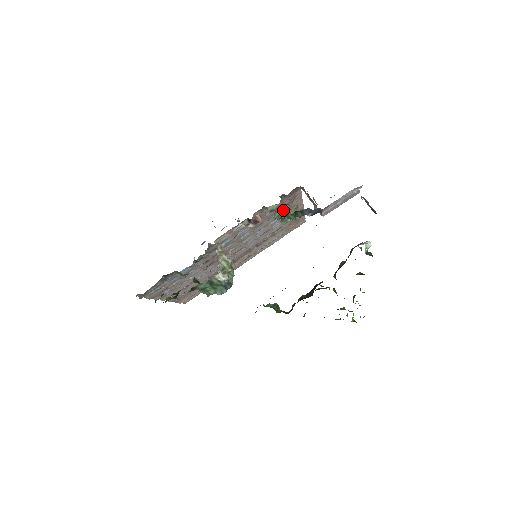
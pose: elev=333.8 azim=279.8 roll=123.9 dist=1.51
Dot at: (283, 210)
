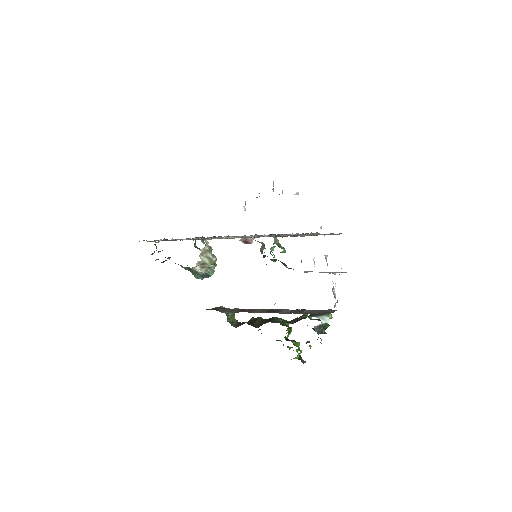
Dot at: occluded
